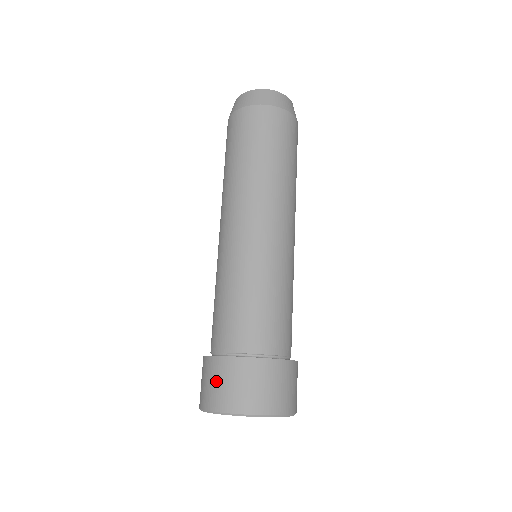
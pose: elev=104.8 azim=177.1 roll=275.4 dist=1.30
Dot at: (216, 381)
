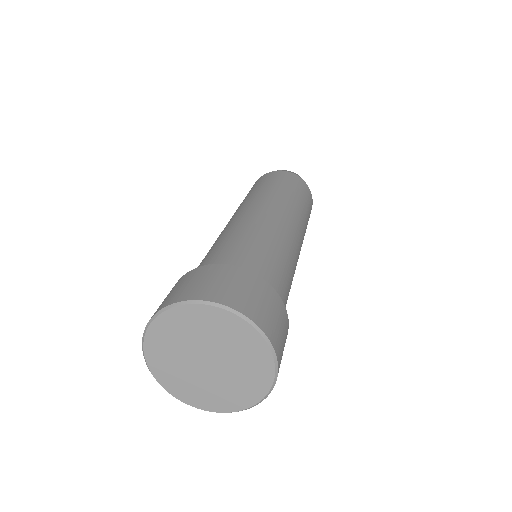
Dot at: (225, 280)
